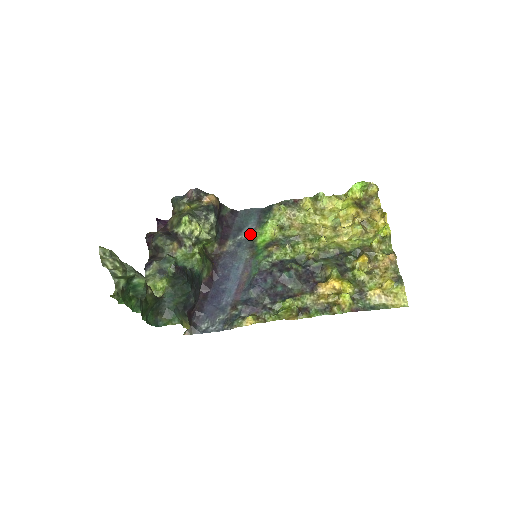
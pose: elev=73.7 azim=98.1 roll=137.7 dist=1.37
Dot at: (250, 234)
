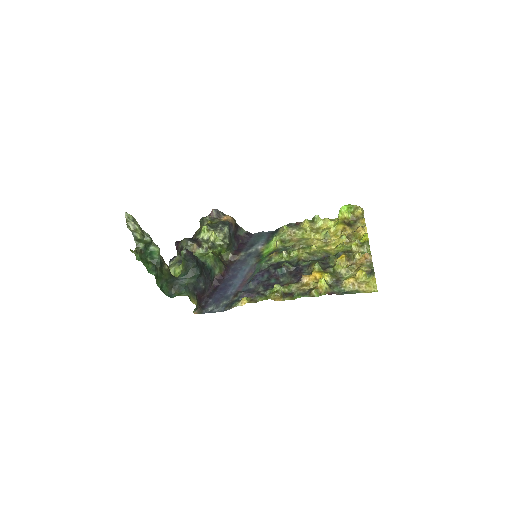
Dot at: (259, 248)
